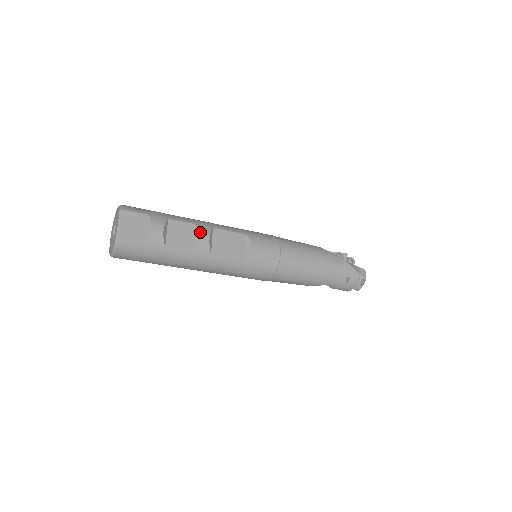
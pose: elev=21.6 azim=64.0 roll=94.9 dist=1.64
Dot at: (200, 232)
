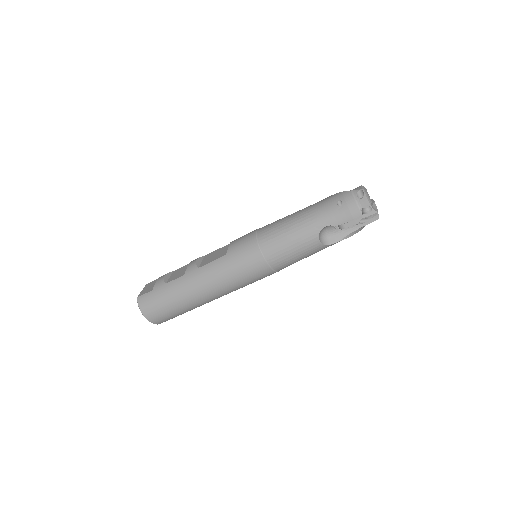
Dot at: (191, 262)
